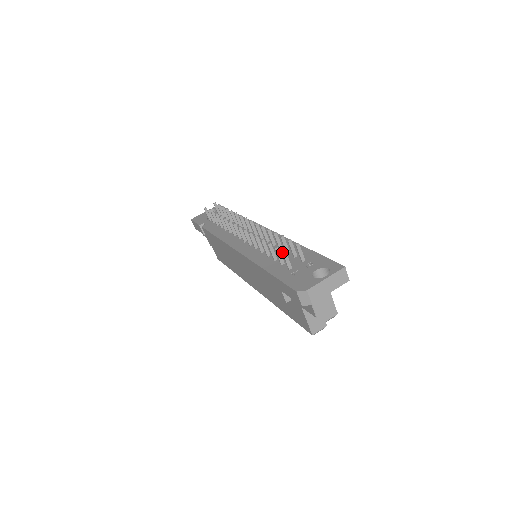
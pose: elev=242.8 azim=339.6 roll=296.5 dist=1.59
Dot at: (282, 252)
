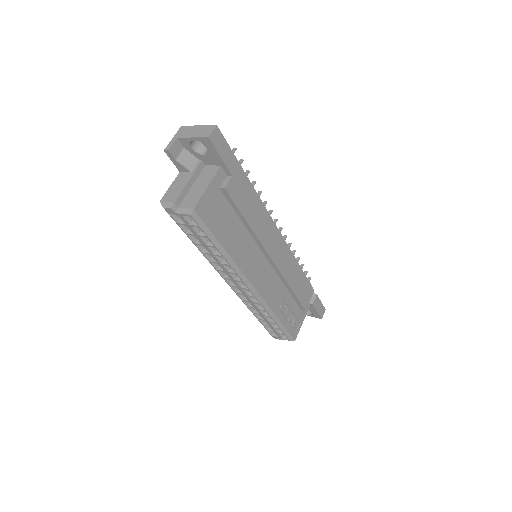
Dot at: occluded
